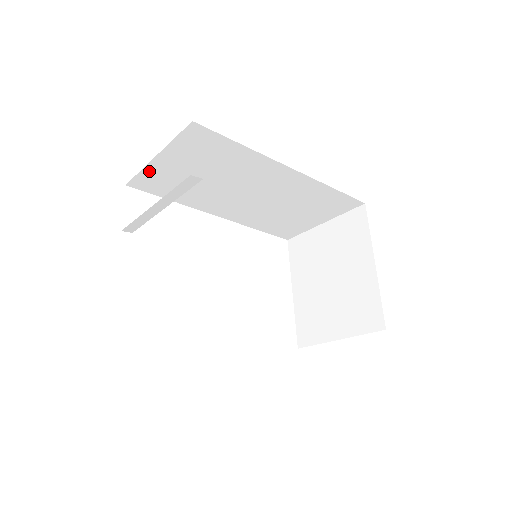
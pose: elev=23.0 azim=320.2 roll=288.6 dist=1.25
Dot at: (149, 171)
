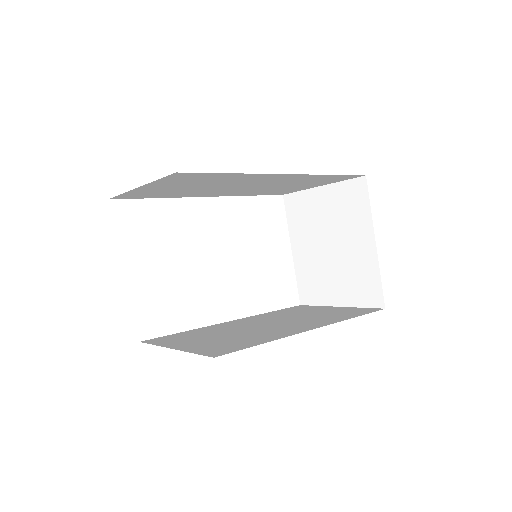
Dot at: (132, 192)
